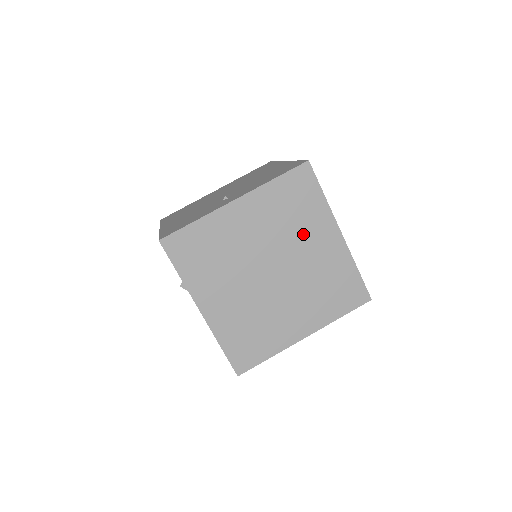
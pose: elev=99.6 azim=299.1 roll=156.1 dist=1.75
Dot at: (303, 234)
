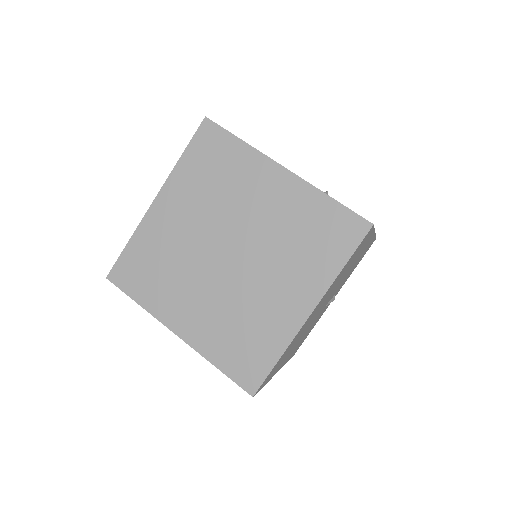
Dot at: (240, 194)
